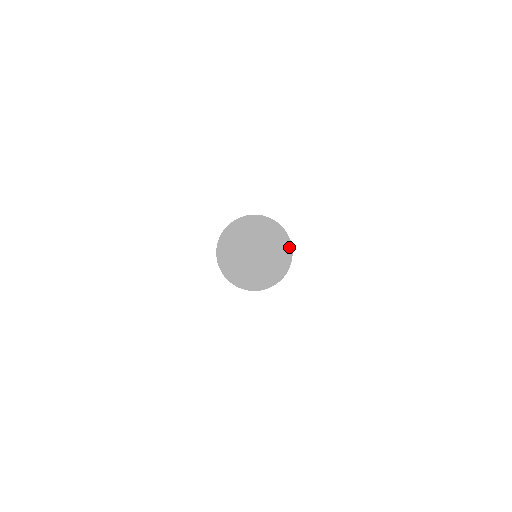
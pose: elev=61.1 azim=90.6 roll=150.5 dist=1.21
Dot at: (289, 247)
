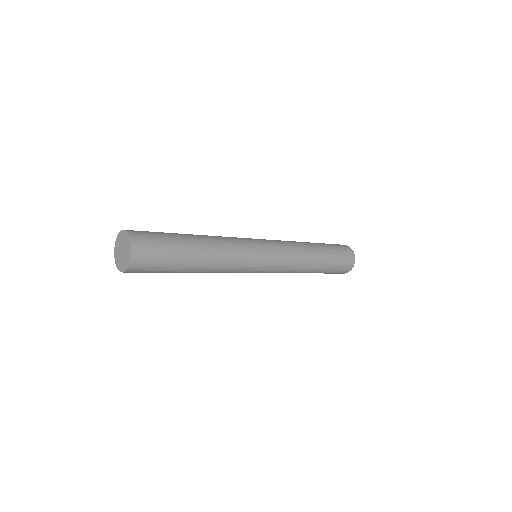
Dot at: (129, 239)
